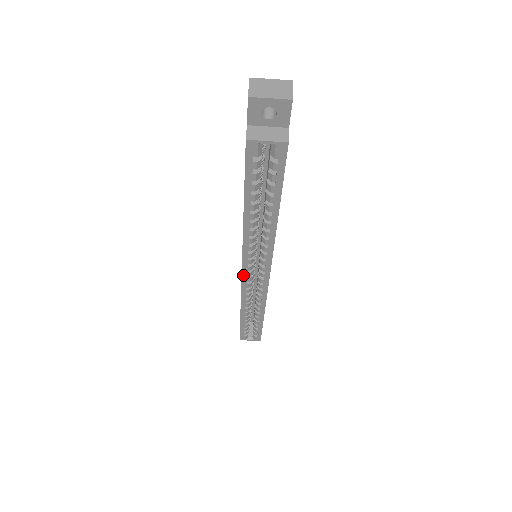
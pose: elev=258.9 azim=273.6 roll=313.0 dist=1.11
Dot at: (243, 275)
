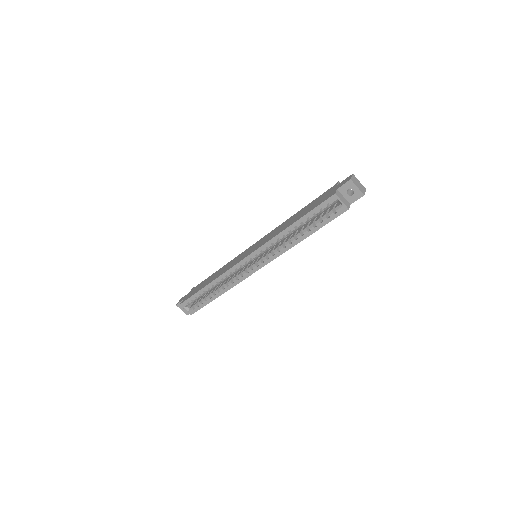
Dot at: (245, 259)
